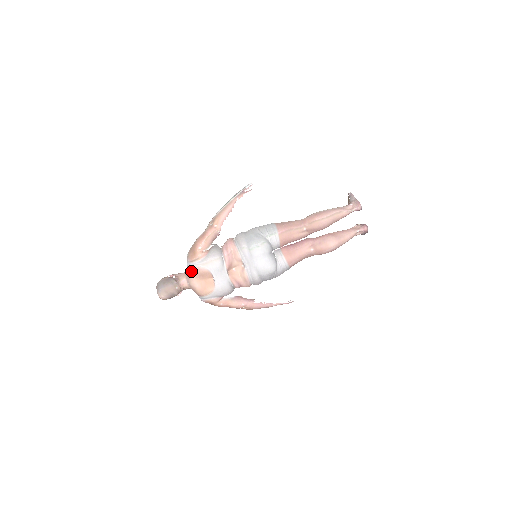
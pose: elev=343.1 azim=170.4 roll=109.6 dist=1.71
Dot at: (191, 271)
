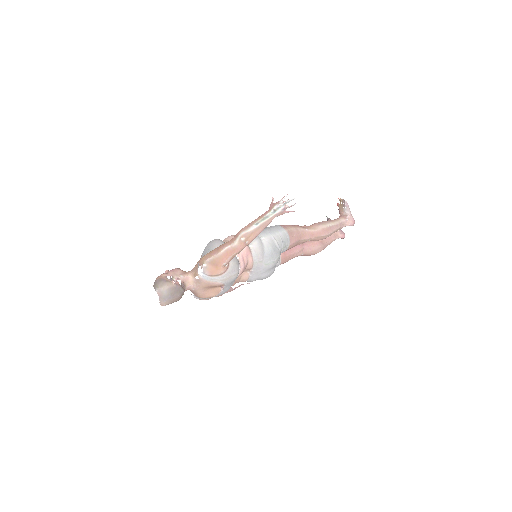
Dot at: (206, 283)
